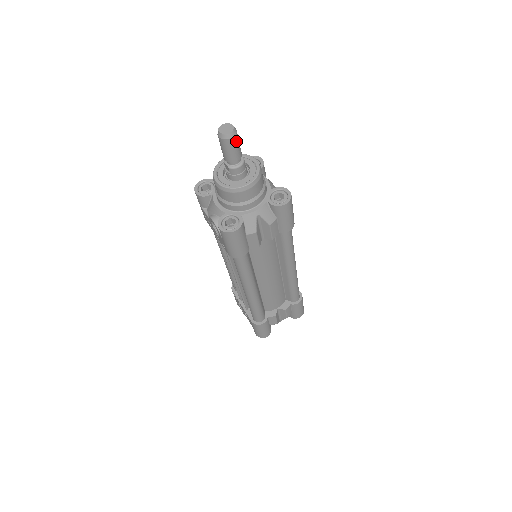
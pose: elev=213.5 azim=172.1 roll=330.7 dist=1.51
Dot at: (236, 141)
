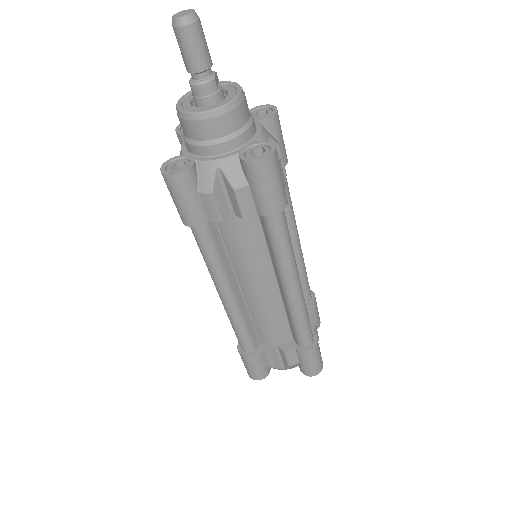
Dot at: (194, 36)
